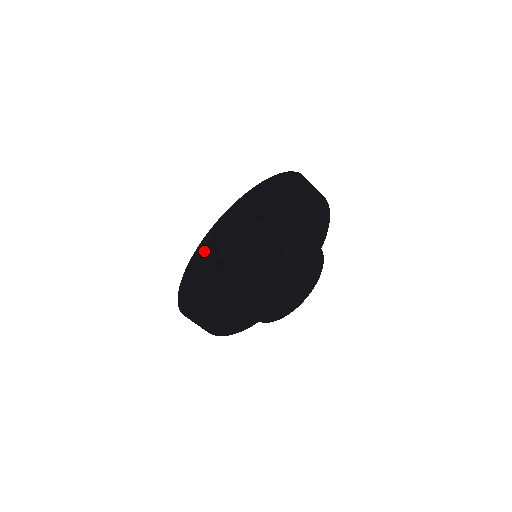
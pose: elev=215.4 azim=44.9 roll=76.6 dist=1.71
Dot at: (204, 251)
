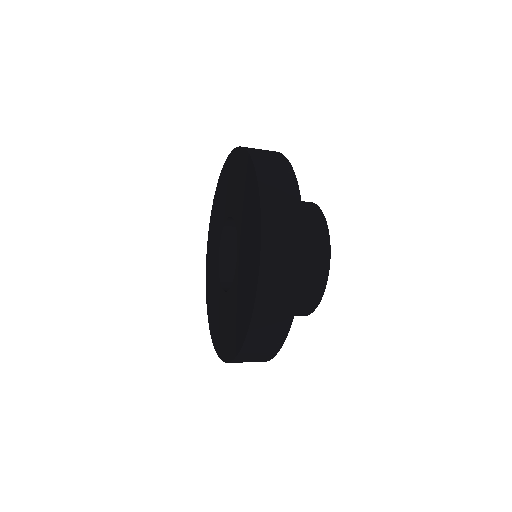
Dot at: (213, 305)
